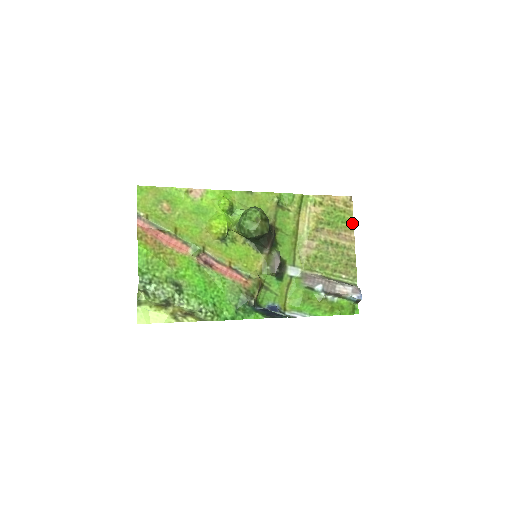
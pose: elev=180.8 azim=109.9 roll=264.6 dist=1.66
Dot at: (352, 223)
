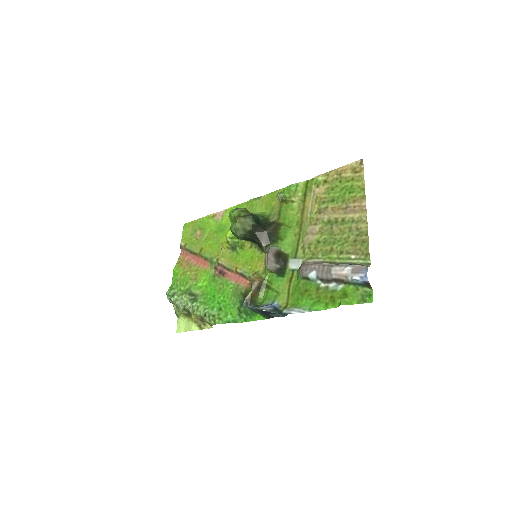
Dot at: (362, 189)
